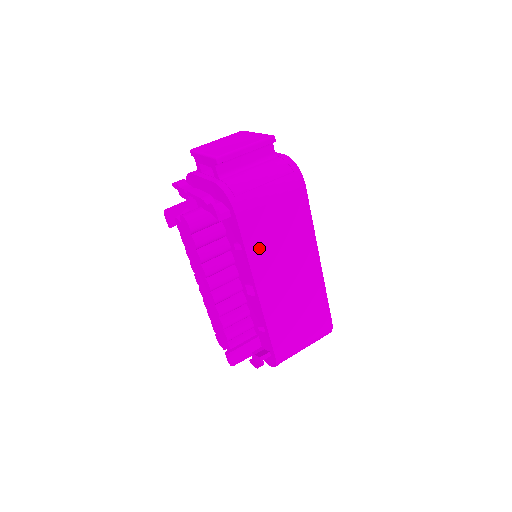
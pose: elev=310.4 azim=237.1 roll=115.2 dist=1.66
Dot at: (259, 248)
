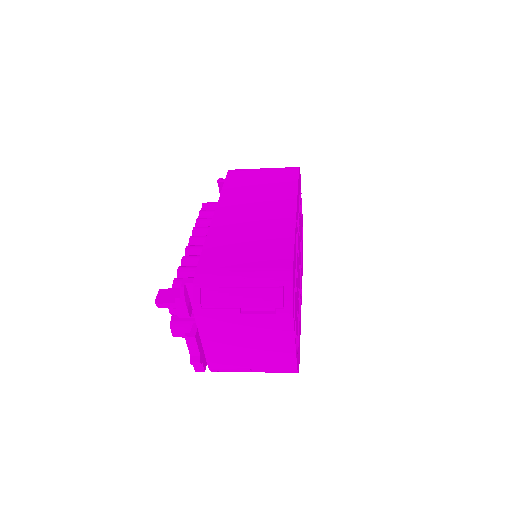
Dot at: (235, 190)
